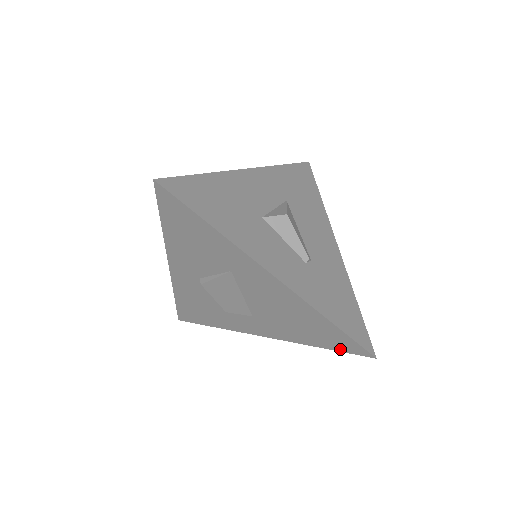
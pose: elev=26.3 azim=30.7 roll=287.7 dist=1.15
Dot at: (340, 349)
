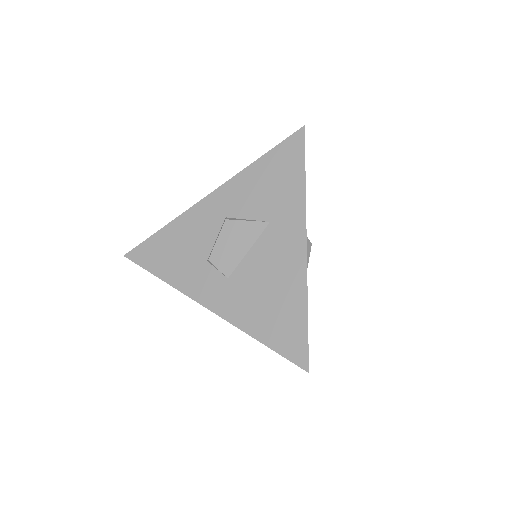
Dot at: (281, 349)
